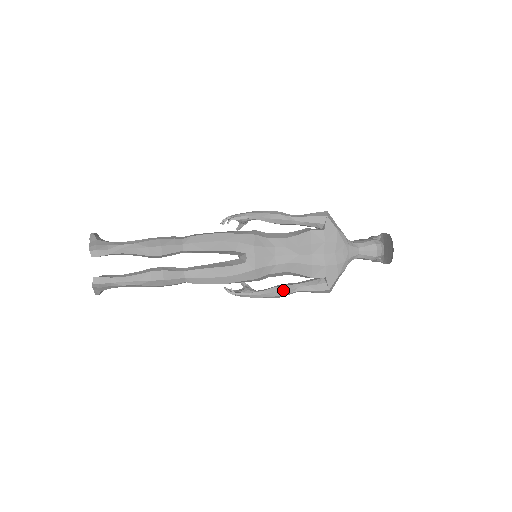
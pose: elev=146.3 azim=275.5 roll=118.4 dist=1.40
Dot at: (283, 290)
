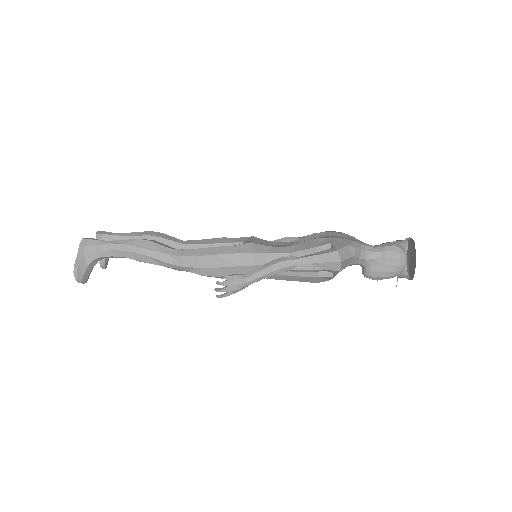
Dot at: (281, 257)
